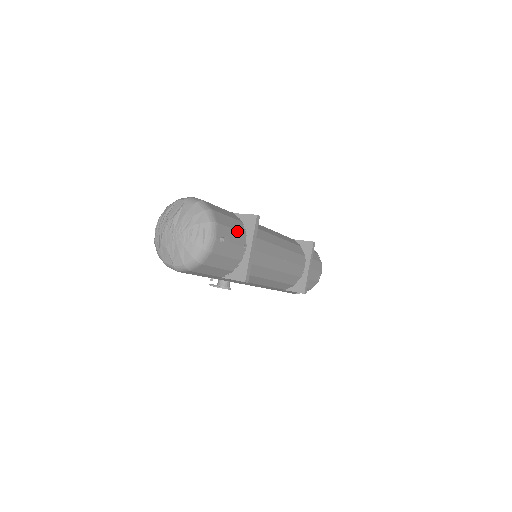
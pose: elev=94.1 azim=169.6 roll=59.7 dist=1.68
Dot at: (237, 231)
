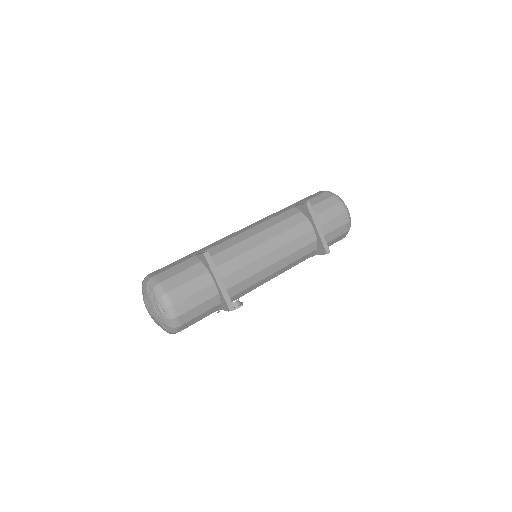
Dot at: (195, 278)
